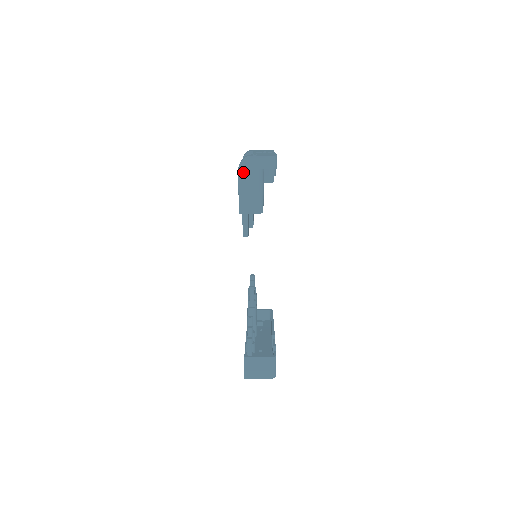
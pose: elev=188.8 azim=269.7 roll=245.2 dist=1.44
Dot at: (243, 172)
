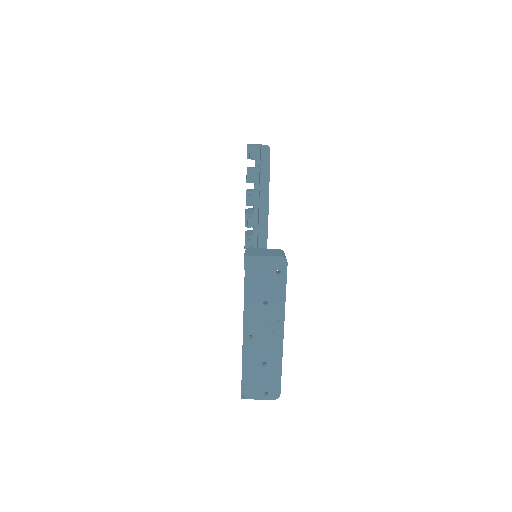
Dot at: occluded
